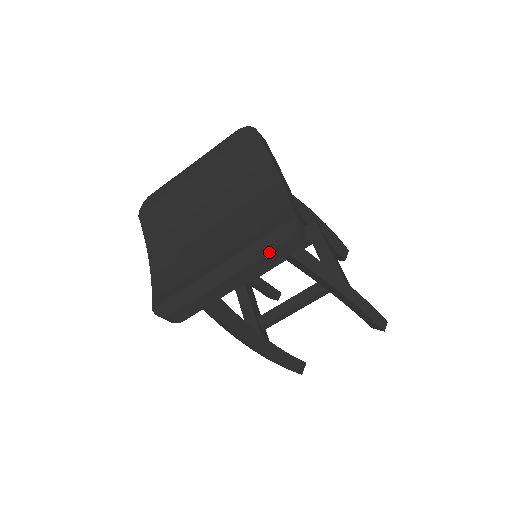
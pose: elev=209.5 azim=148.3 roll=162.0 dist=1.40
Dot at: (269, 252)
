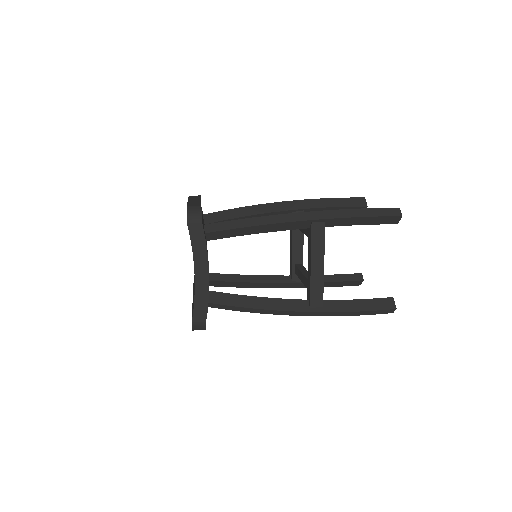
Dot at: occluded
